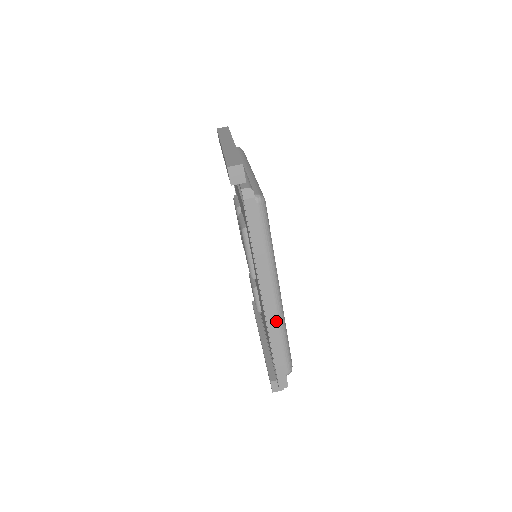
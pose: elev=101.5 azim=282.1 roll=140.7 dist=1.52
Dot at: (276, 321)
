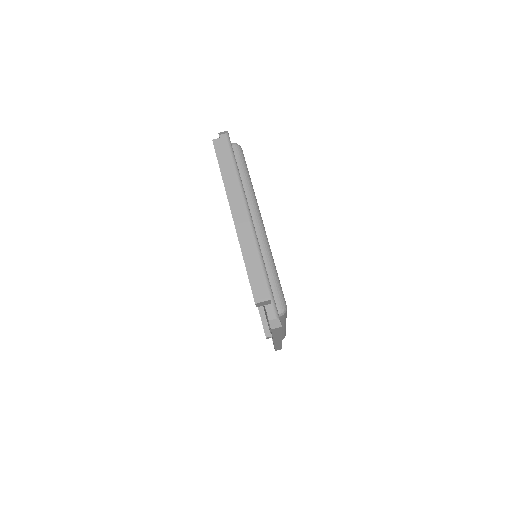
Dot at: (281, 342)
